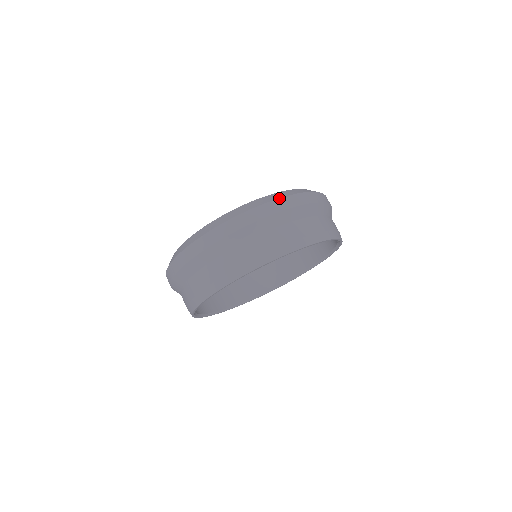
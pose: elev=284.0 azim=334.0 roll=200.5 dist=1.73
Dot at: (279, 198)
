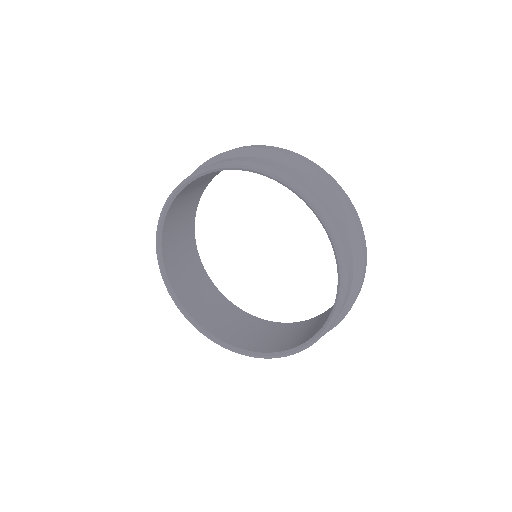
Dot at: occluded
